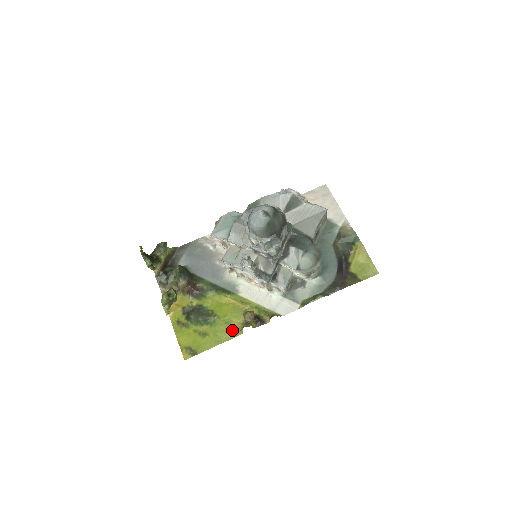
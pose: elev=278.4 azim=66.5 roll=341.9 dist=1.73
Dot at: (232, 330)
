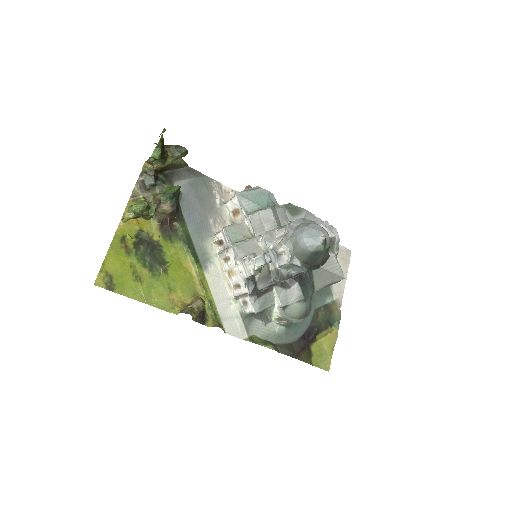
Dot at: (169, 301)
